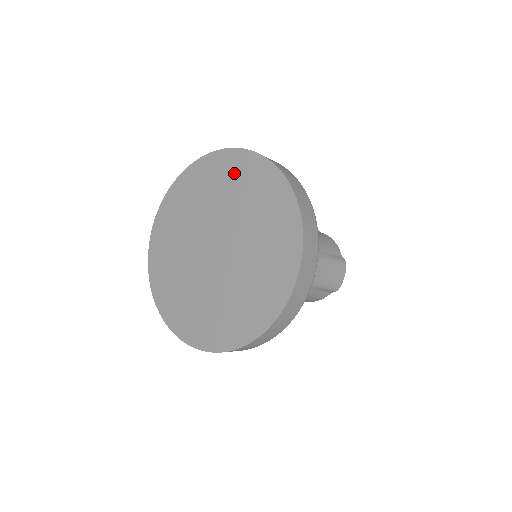
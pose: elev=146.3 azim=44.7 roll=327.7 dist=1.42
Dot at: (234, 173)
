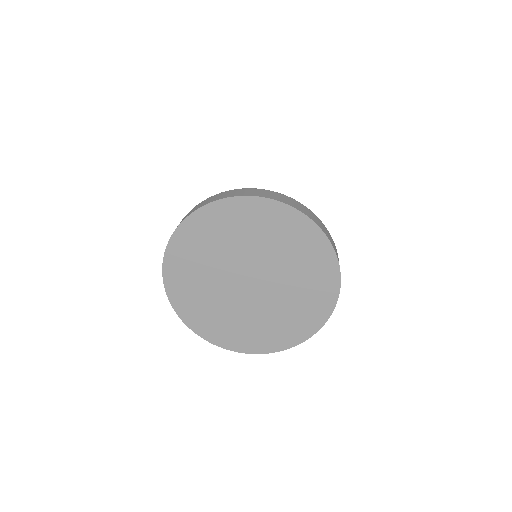
Dot at: (234, 220)
